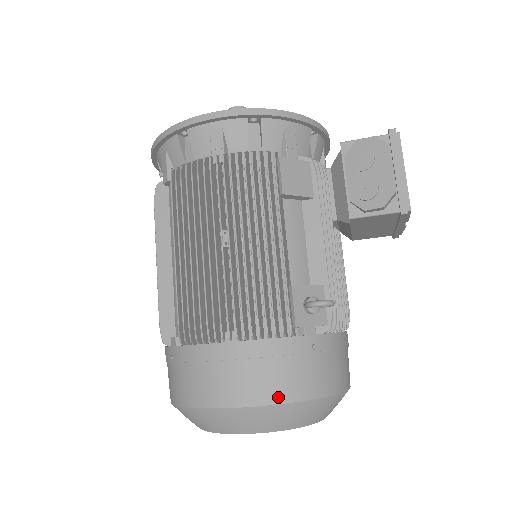
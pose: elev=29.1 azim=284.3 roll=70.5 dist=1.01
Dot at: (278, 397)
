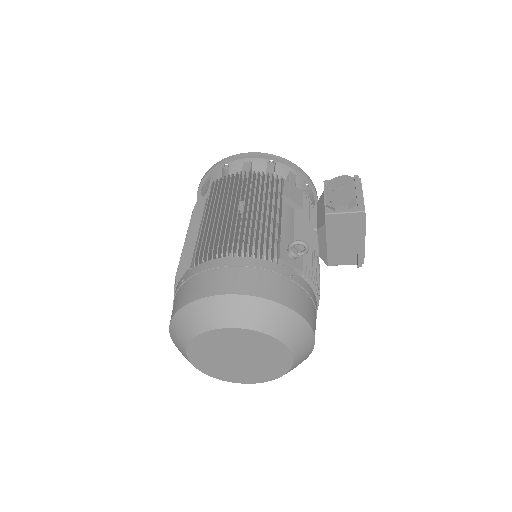
Dot at: (260, 293)
